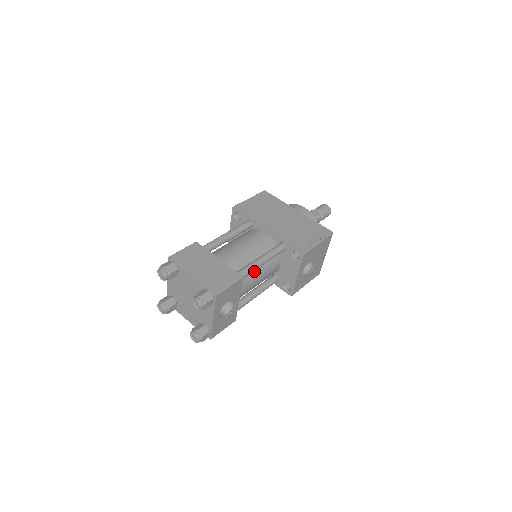
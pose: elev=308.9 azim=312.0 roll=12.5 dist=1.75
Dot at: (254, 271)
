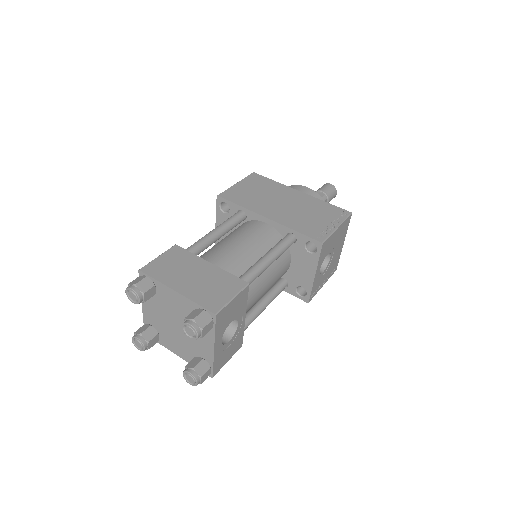
Dot at: occluded
